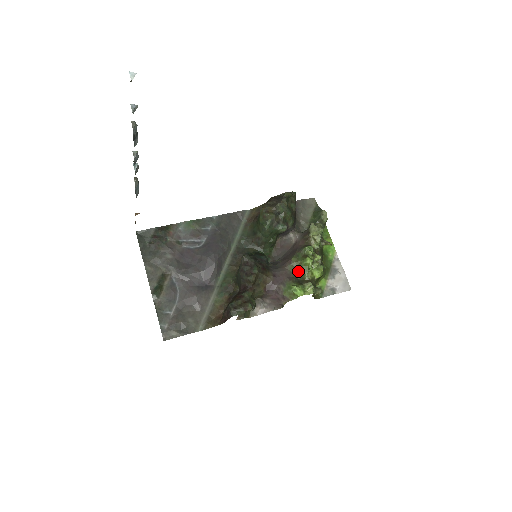
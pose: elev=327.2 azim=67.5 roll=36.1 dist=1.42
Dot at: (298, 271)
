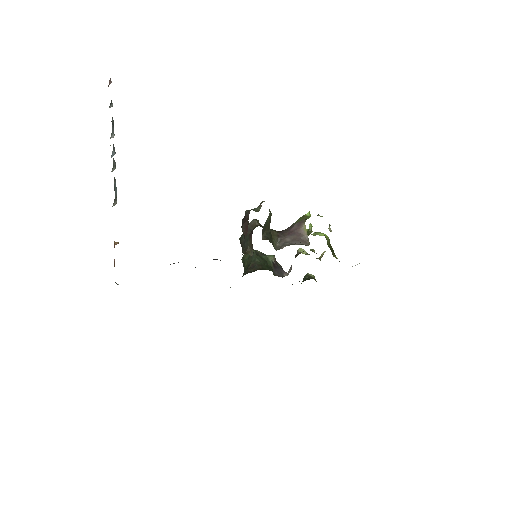
Dot at: occluded
